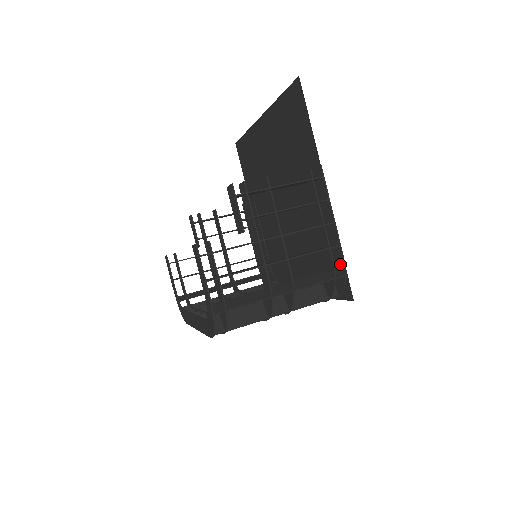
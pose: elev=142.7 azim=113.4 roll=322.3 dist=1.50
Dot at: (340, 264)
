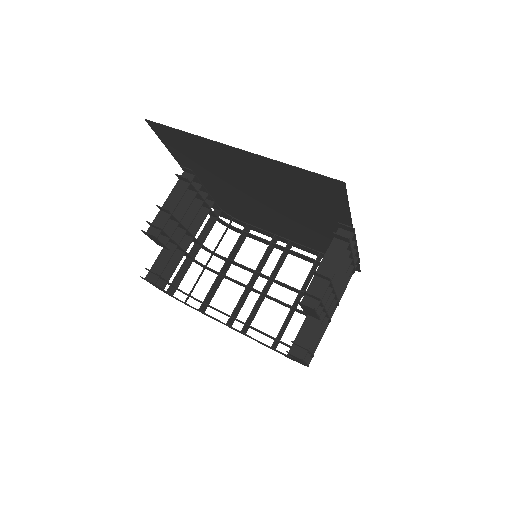
Dot at: occluded
